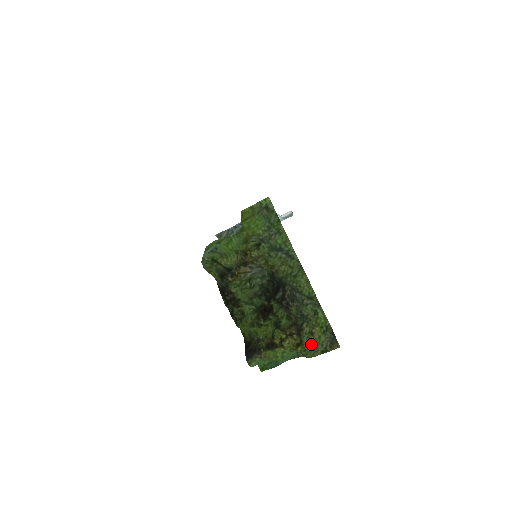
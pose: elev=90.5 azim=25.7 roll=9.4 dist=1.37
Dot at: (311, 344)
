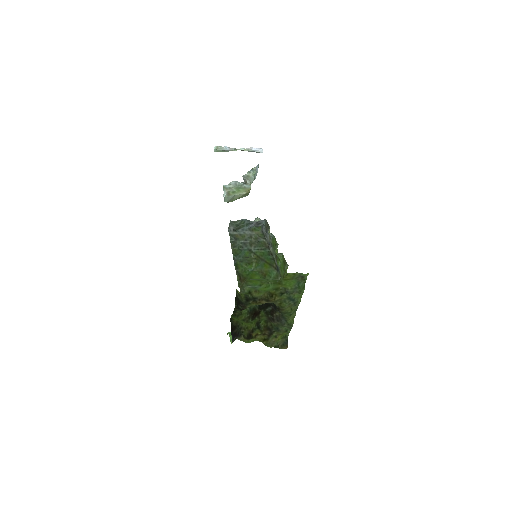
Dot at: (272, 341)
